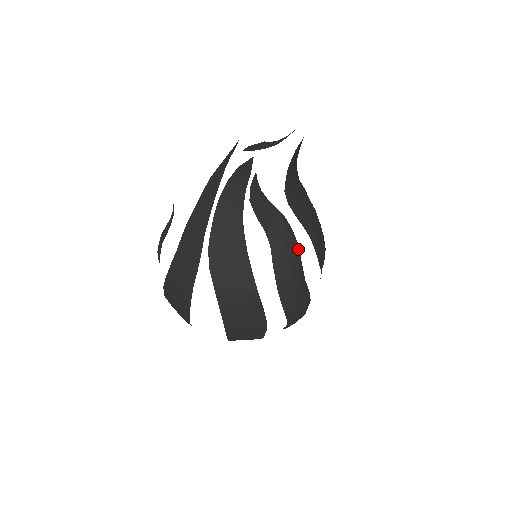
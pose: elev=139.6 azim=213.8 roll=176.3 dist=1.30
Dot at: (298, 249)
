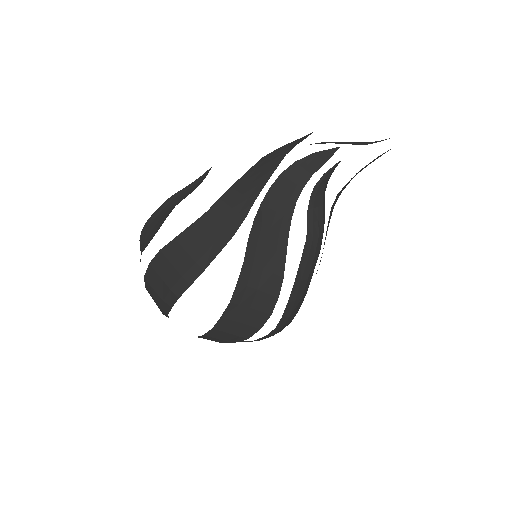
Dot at: occluded
